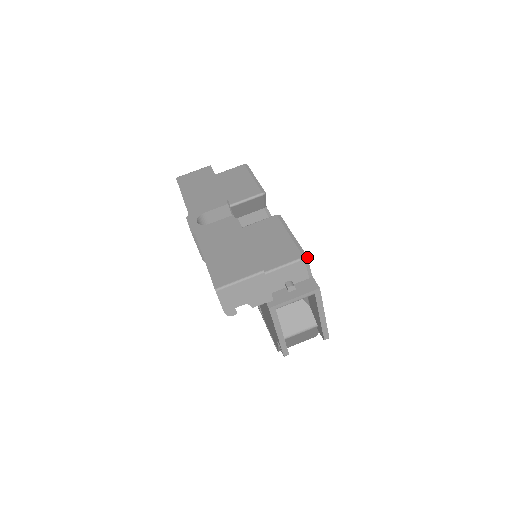
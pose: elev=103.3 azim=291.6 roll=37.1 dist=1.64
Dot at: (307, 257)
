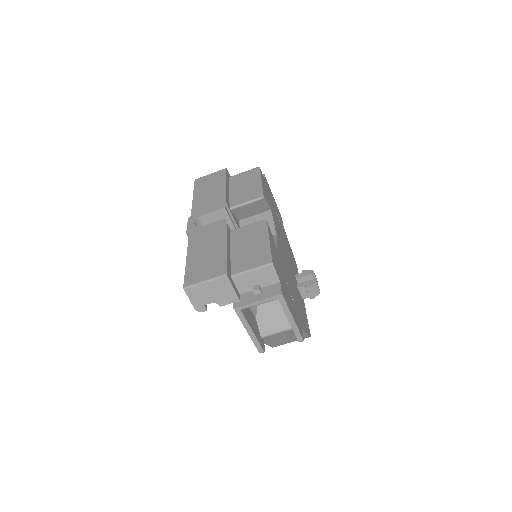
Dot at: (272, 264)
